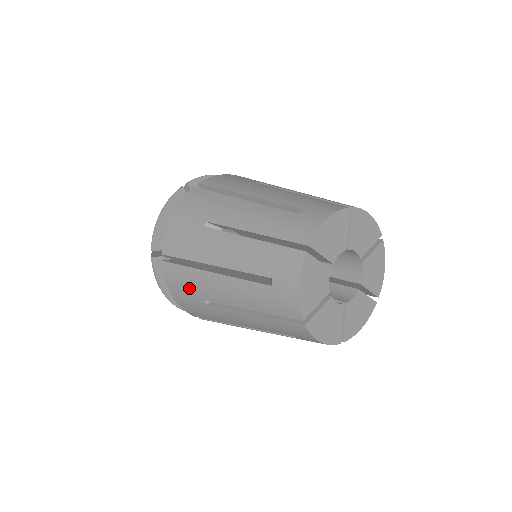
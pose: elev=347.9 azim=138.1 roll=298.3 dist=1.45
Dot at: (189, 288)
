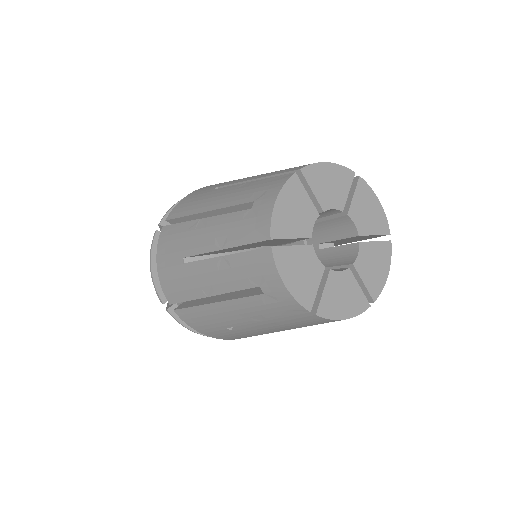
Dot at: (175, 246)
